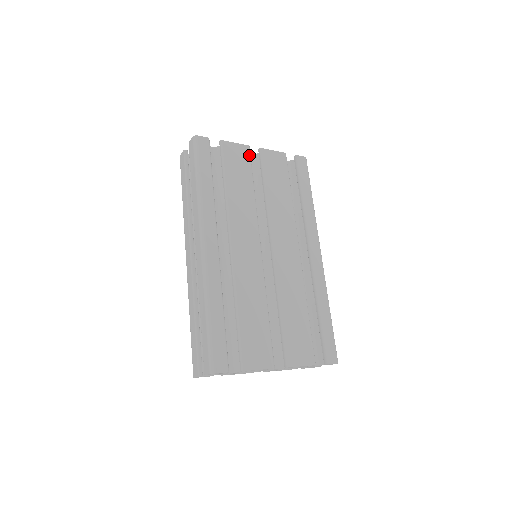
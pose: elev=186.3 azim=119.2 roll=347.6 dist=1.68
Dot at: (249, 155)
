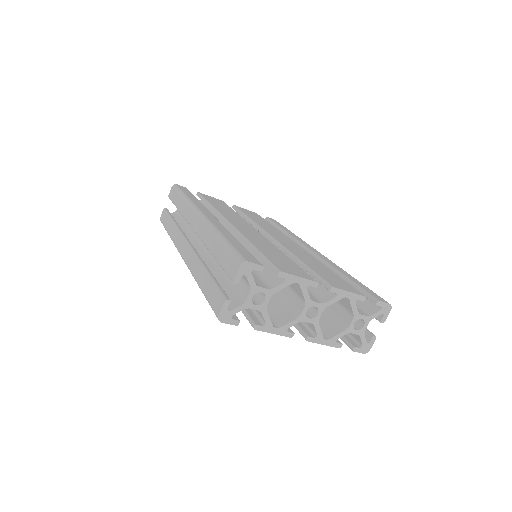
Dot at: (225, 203)
